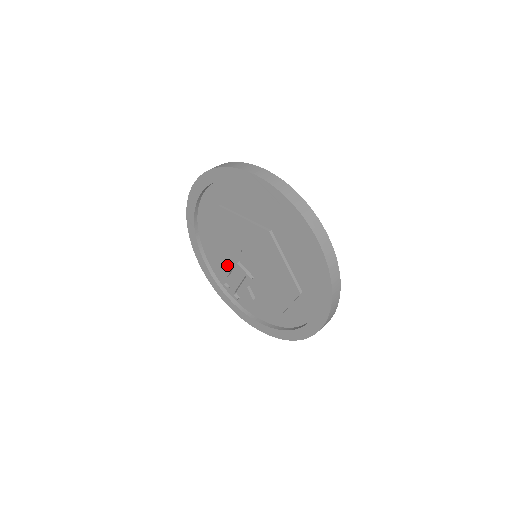
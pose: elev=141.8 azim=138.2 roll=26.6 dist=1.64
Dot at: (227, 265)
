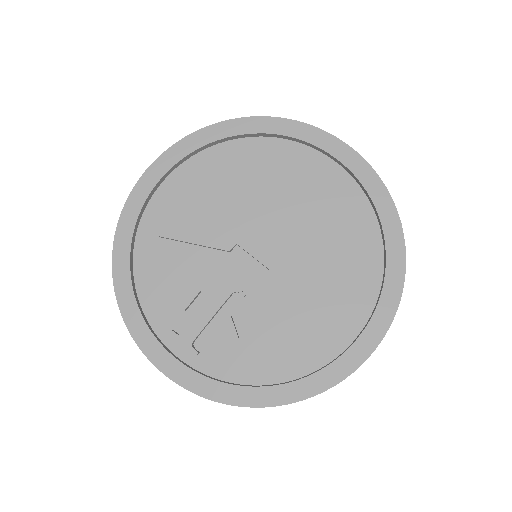
Dot at: (188, 289)
